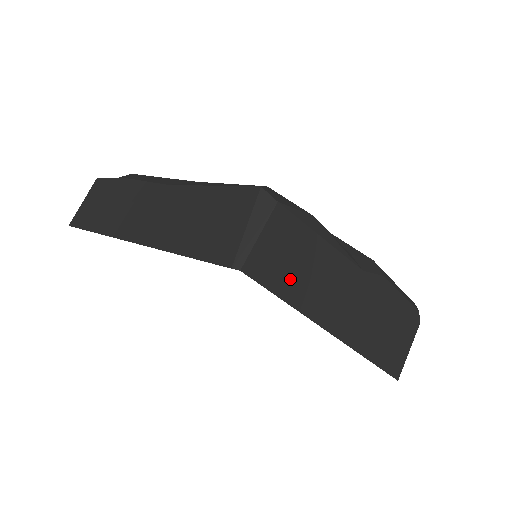
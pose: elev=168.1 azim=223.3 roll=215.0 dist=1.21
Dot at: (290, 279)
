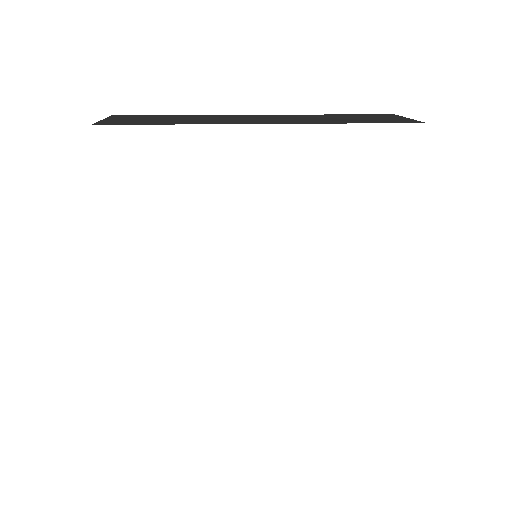
Dot at: occluded
